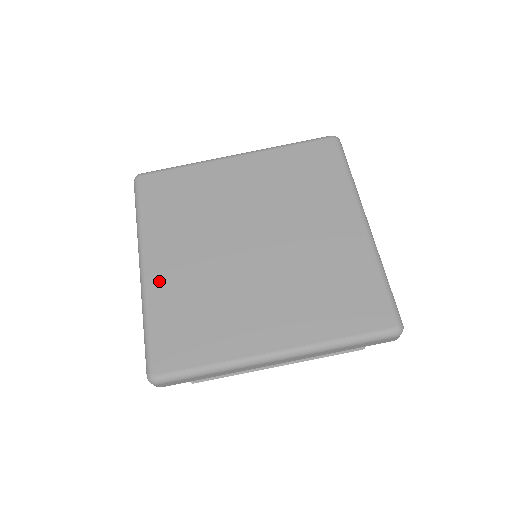
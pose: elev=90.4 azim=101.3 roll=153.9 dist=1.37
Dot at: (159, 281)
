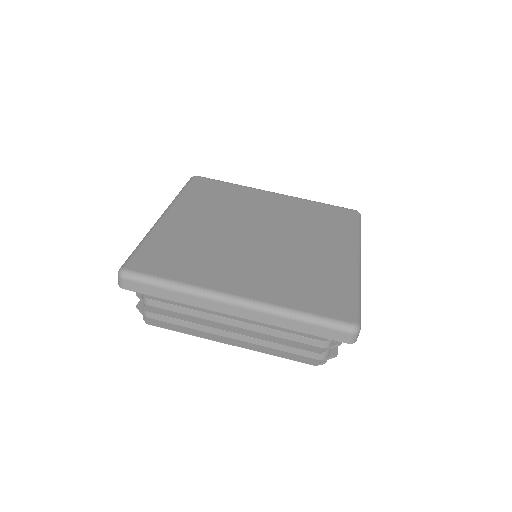
Dot at: (171, 225)
